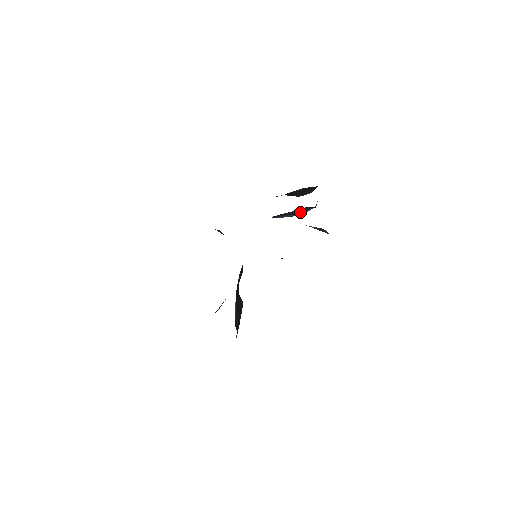
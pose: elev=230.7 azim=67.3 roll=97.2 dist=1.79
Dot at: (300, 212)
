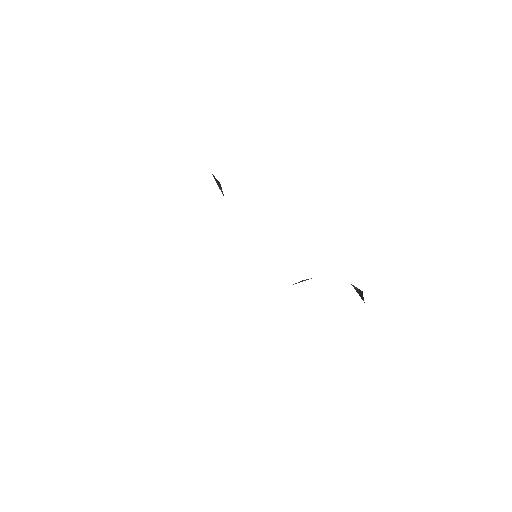
Dot at: occluded
